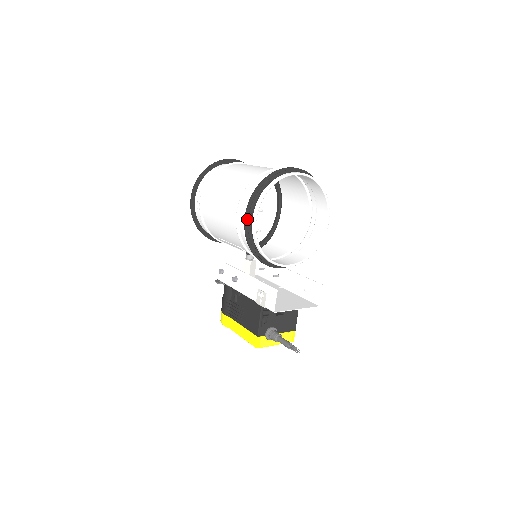
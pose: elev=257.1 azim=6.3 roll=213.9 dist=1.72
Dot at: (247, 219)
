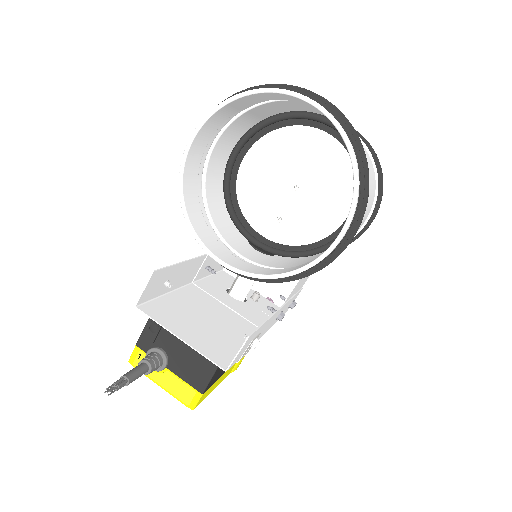
Dot at: occluded
